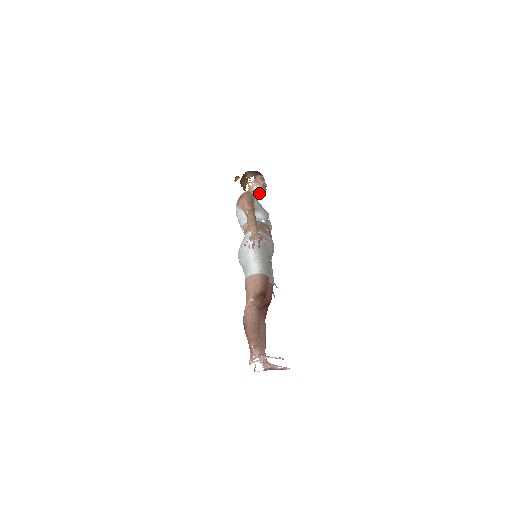
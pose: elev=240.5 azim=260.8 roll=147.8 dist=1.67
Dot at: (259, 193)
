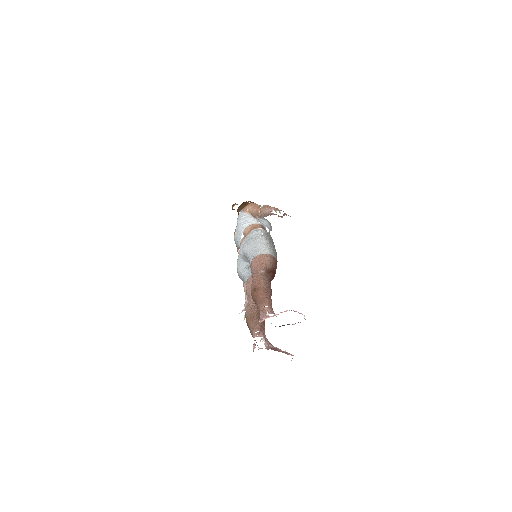
Dot at: occluded
